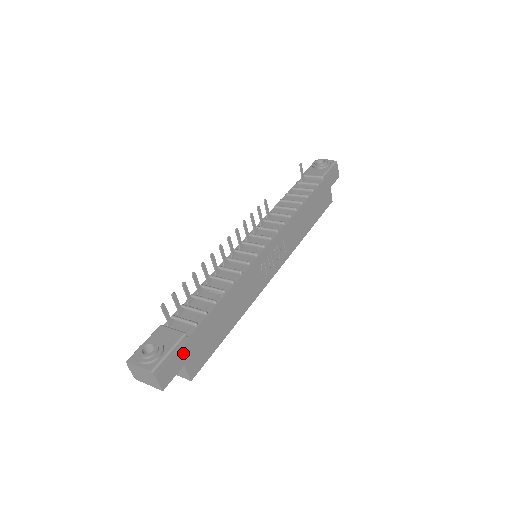
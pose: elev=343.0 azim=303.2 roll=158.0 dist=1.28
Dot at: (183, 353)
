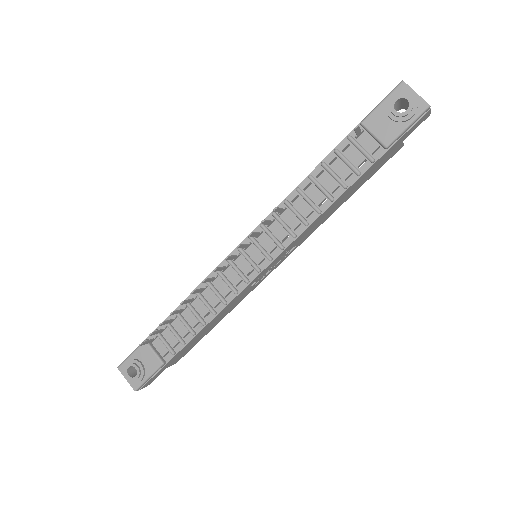
Dot at: (163, 369)
